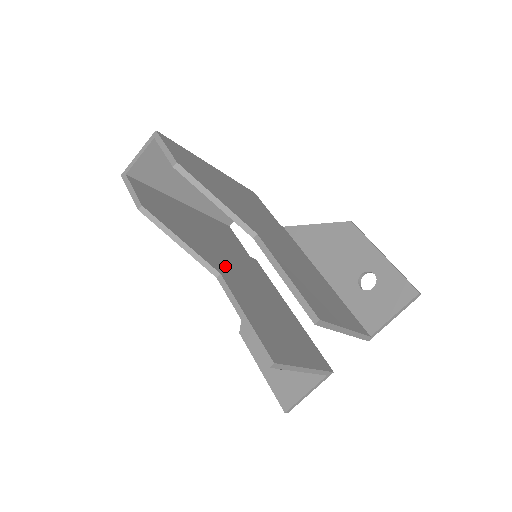
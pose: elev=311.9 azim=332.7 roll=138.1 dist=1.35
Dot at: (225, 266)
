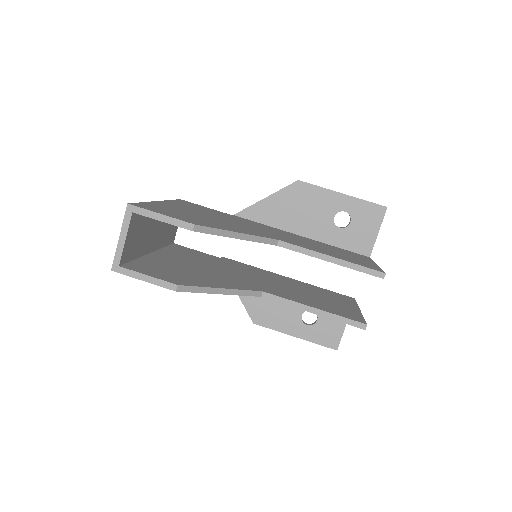
Dot at: (248, 282)
